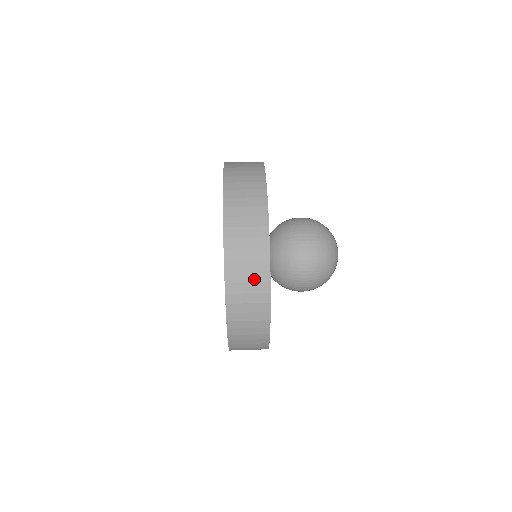
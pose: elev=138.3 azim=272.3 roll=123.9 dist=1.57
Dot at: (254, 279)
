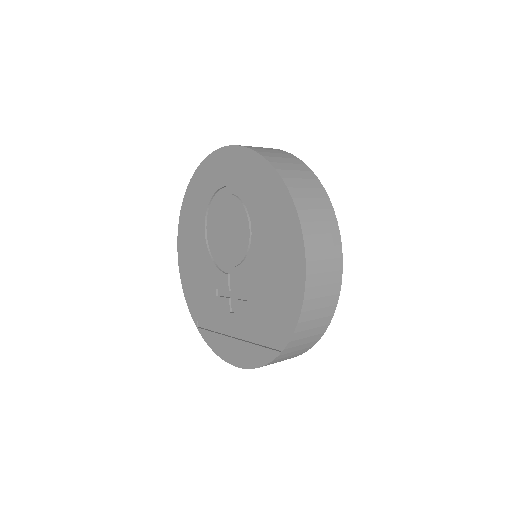
Dot at: (330, 268)
